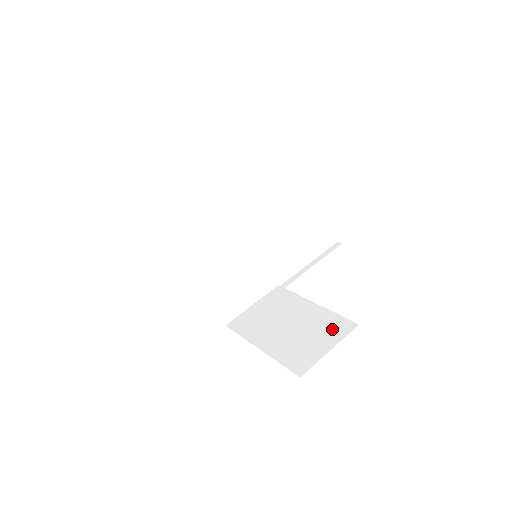
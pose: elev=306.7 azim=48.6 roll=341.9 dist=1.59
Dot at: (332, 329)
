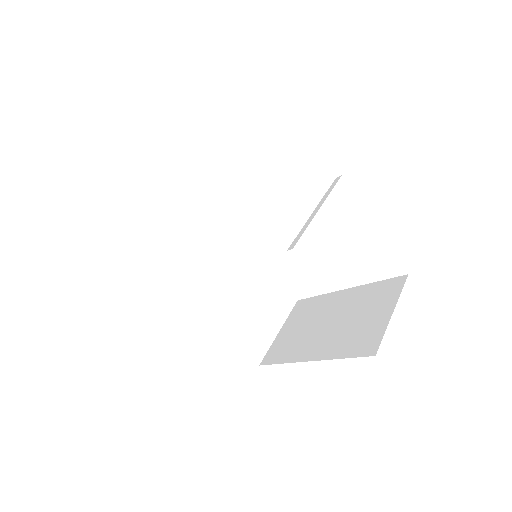
Dot at: (381, 295)
